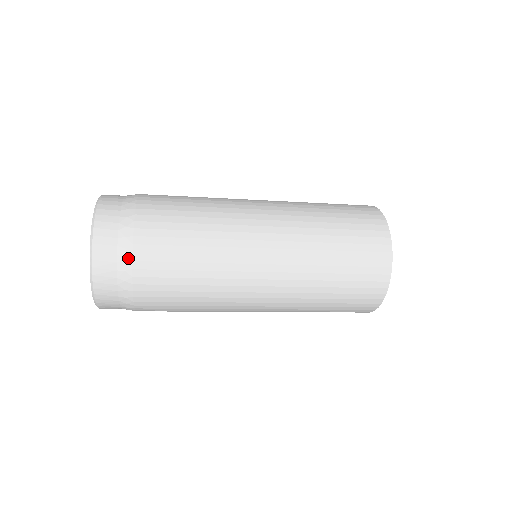
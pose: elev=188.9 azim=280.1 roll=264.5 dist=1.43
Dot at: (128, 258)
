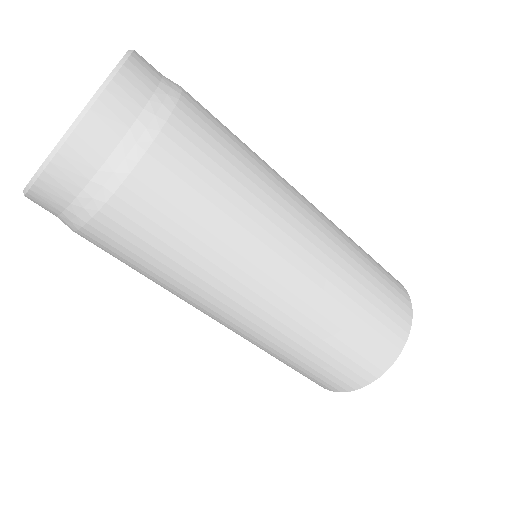
Dot at: (142, 144)
